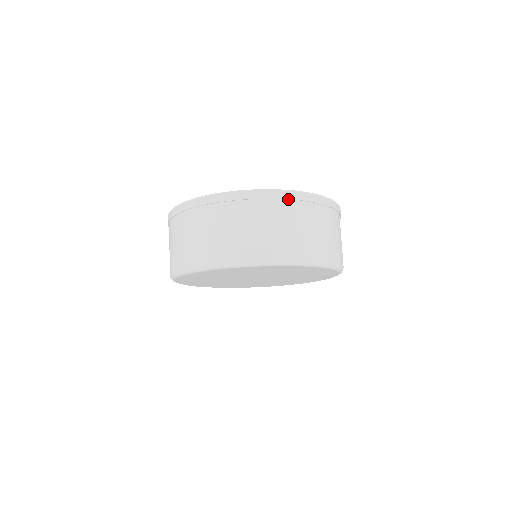
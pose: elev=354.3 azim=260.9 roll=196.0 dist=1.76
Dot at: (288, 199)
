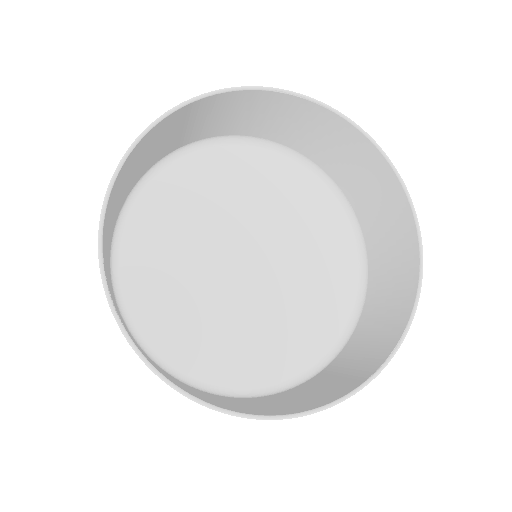
Dot at: (371, 372)
